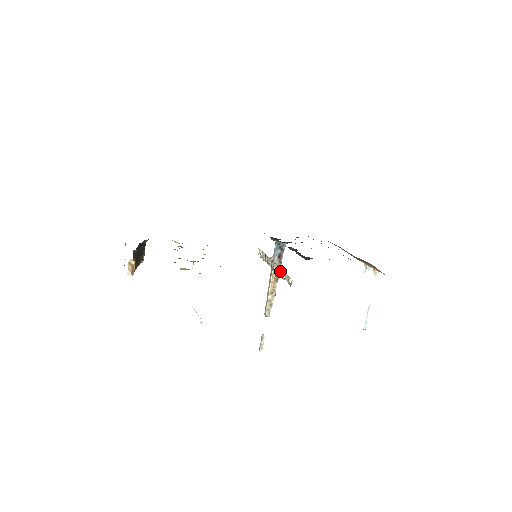
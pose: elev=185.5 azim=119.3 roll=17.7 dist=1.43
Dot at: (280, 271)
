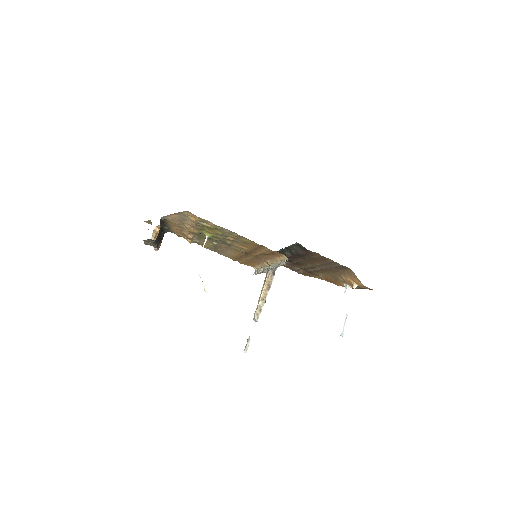
Dot at: (276, 265)
